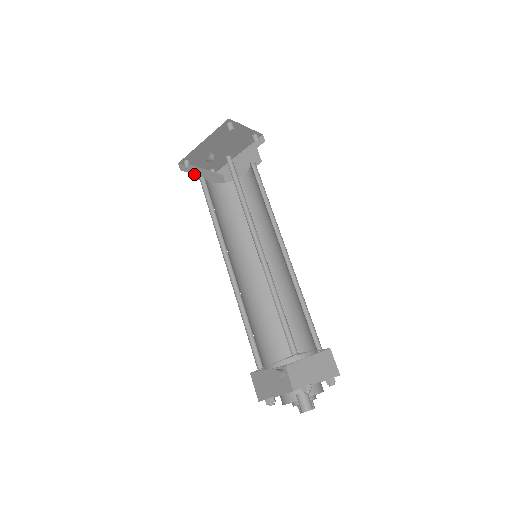
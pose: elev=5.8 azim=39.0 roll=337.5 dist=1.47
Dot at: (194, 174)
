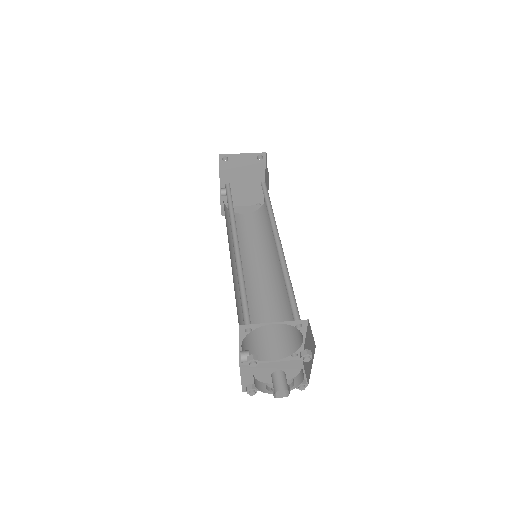
Dot at: occluded
